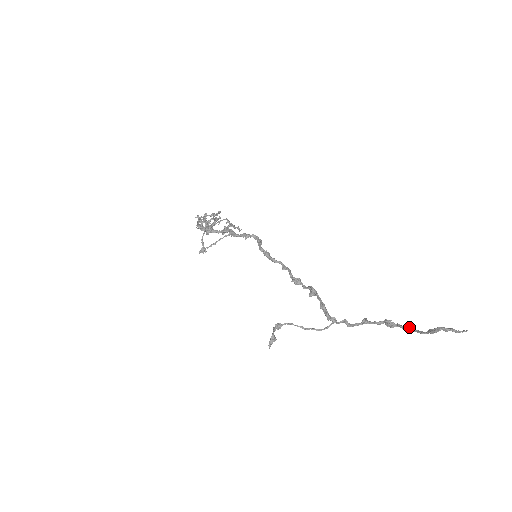
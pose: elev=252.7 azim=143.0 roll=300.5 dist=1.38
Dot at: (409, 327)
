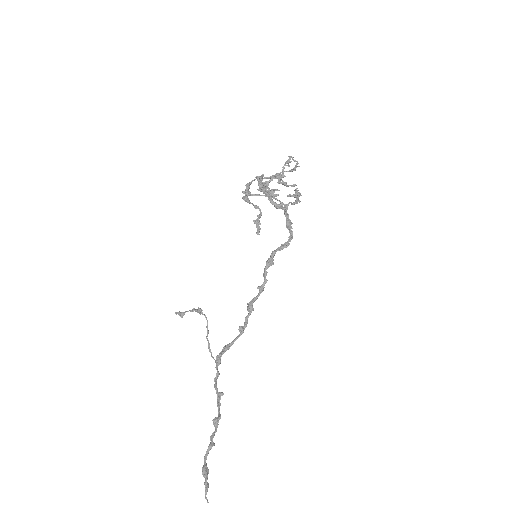
Dot at: (210, 444)
